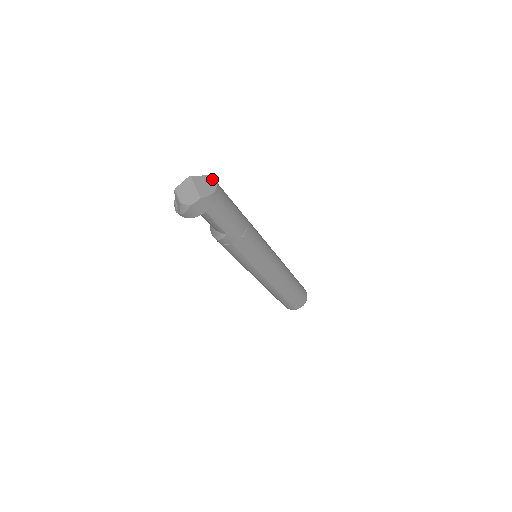
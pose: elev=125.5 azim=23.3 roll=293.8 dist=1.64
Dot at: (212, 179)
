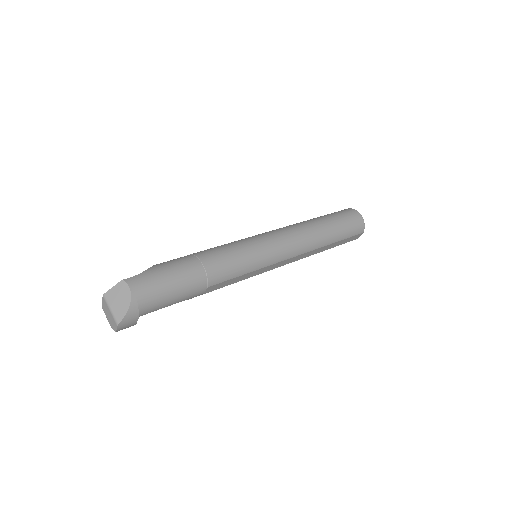
Dot at: (125, 285)
